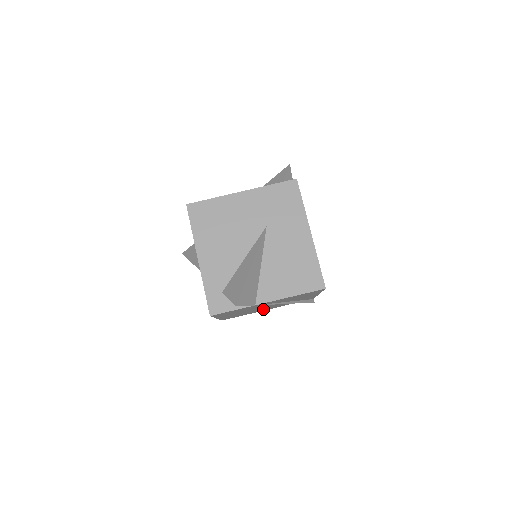
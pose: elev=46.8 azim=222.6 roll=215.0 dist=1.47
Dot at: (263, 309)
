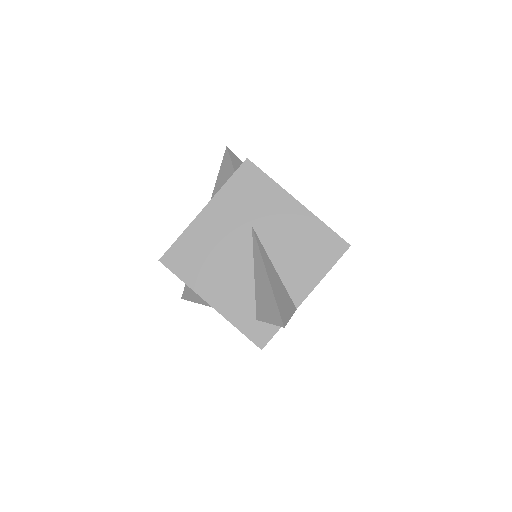
Dot at: occluded
